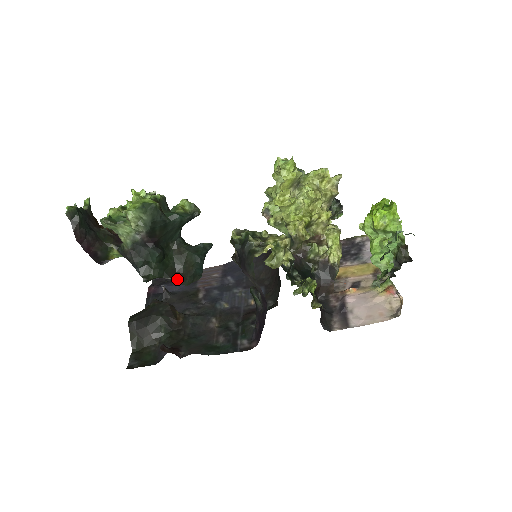
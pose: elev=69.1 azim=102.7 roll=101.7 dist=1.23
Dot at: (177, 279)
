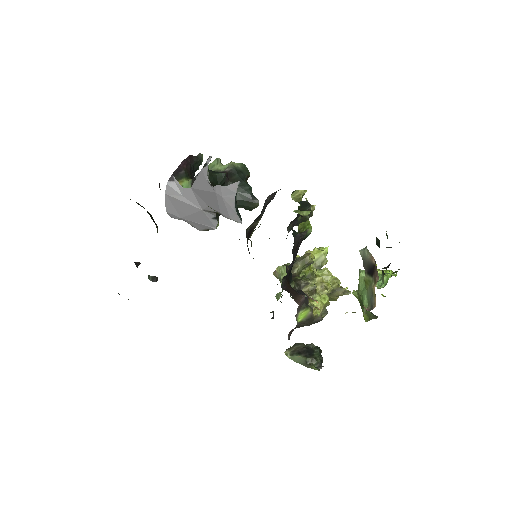
Dot at: (214, 188)
